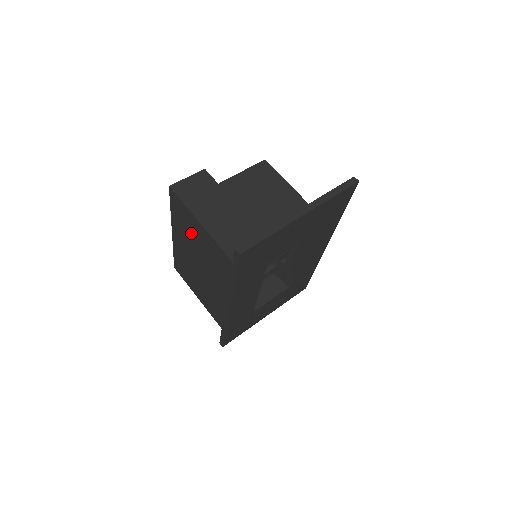
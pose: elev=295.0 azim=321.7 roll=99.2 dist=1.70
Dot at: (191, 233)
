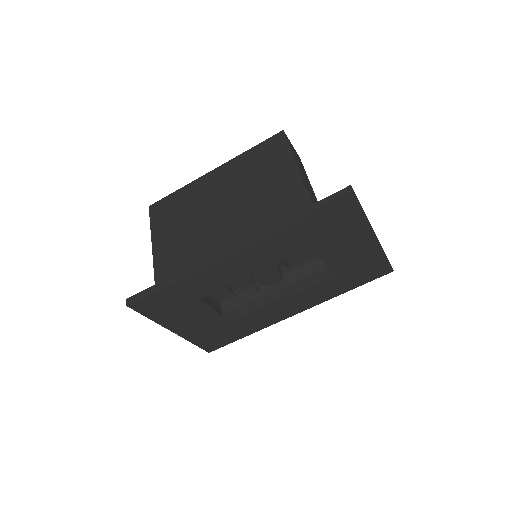
Dot at: (260, 172)
